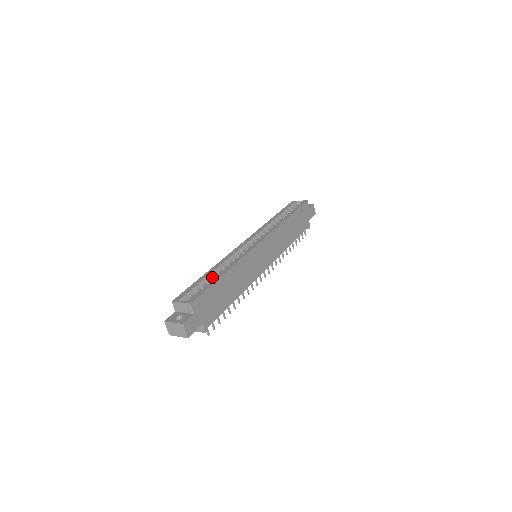
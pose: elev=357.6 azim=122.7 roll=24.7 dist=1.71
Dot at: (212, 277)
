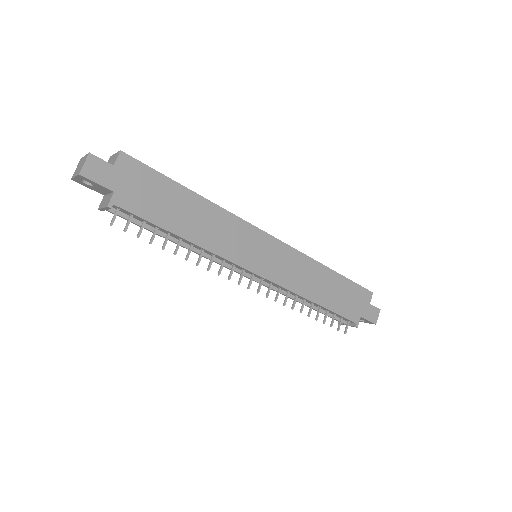
Dot at: occluded
